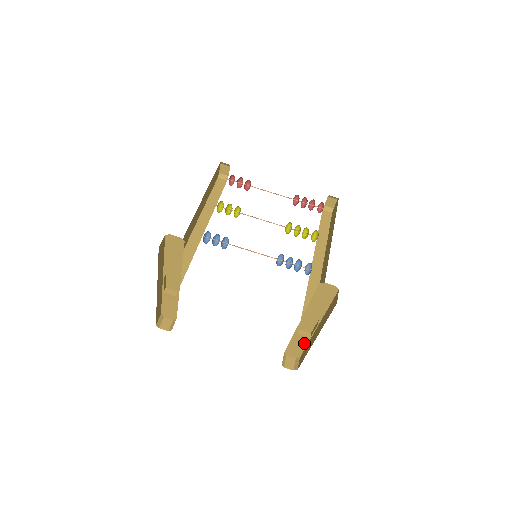
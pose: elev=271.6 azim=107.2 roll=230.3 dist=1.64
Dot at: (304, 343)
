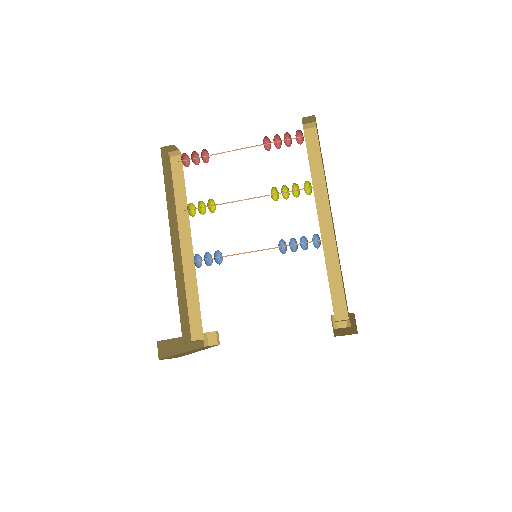
Dot at: occluded
